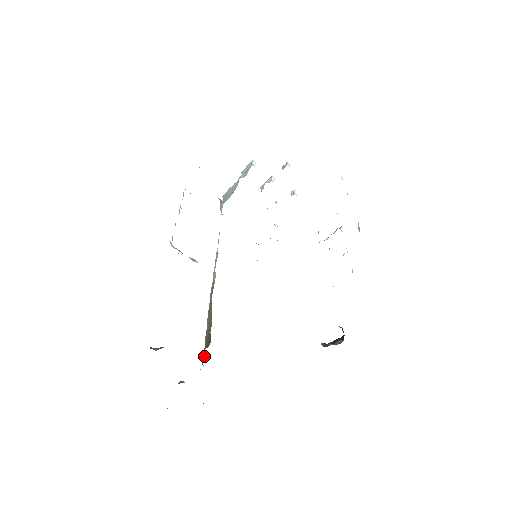
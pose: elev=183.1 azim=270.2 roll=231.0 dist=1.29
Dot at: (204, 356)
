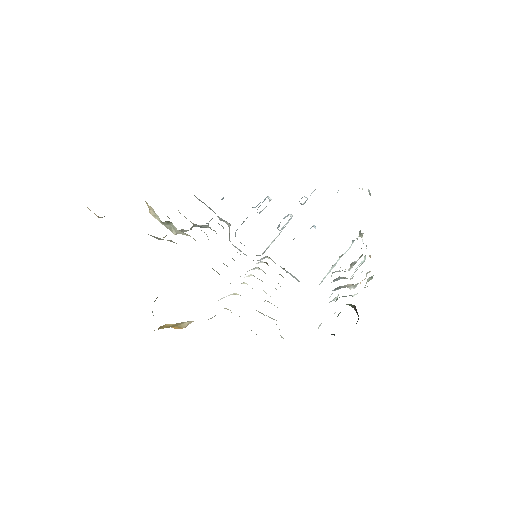
Dot at: occluded
